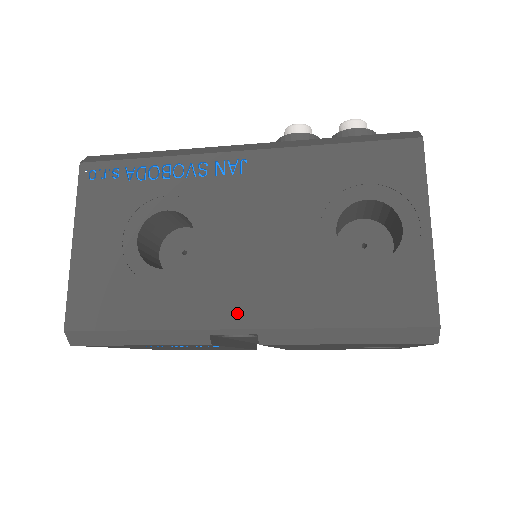
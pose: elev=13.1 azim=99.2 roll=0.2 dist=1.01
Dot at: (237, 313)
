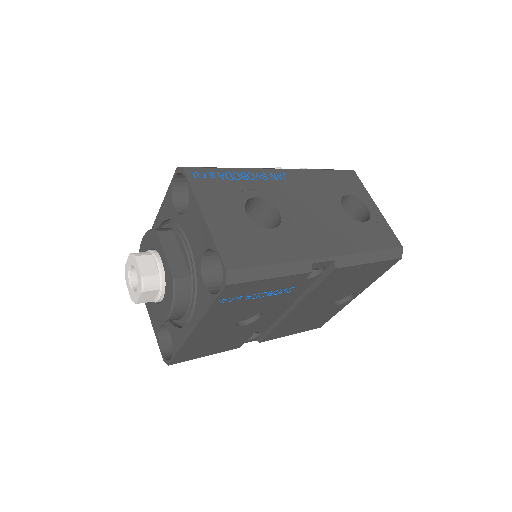
Dot at: (322, 249)
